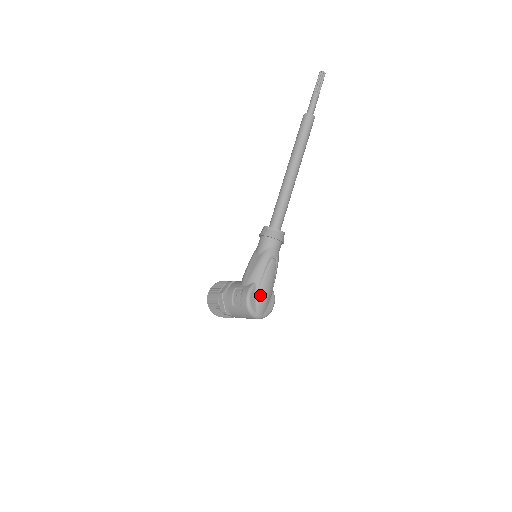
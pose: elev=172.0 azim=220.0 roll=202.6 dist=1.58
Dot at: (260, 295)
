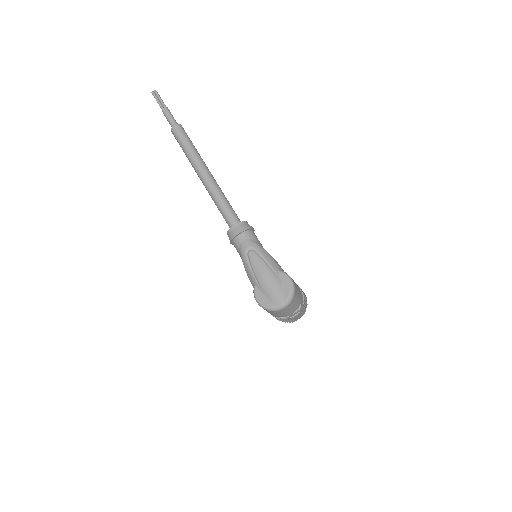
Dot at: (265, 290)
